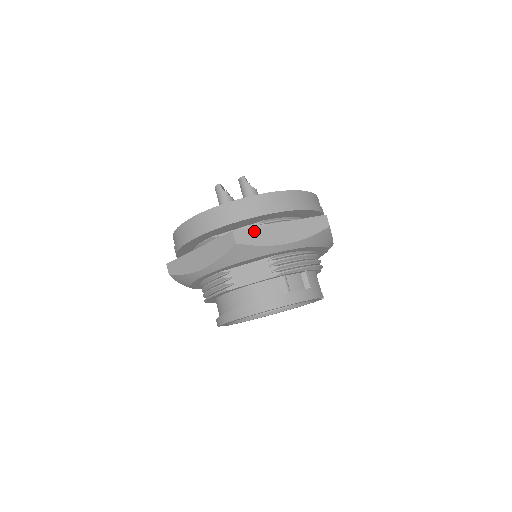
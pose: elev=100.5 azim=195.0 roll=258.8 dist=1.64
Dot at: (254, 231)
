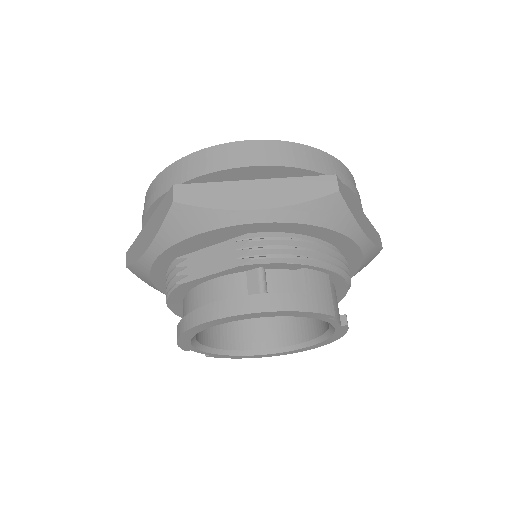
Dot at: (207, 188)
